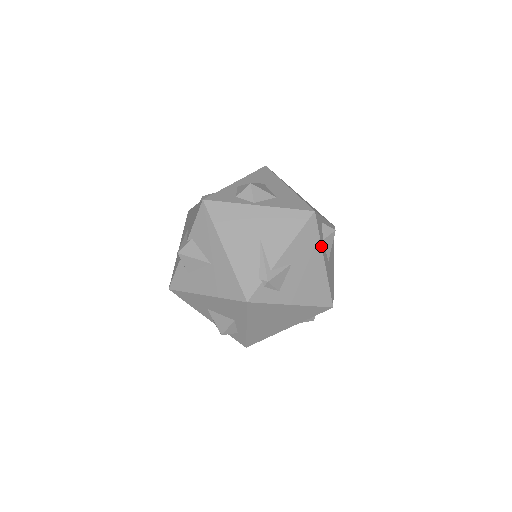
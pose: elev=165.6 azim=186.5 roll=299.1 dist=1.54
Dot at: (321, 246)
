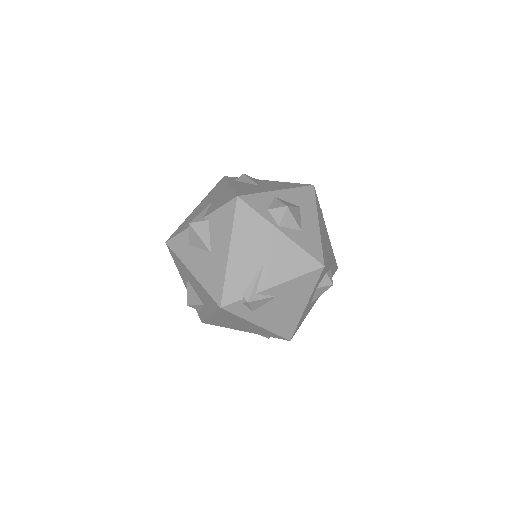
Dot at: (311, 294)
